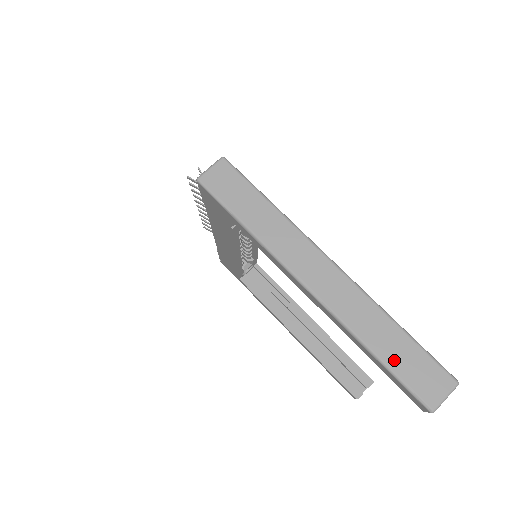
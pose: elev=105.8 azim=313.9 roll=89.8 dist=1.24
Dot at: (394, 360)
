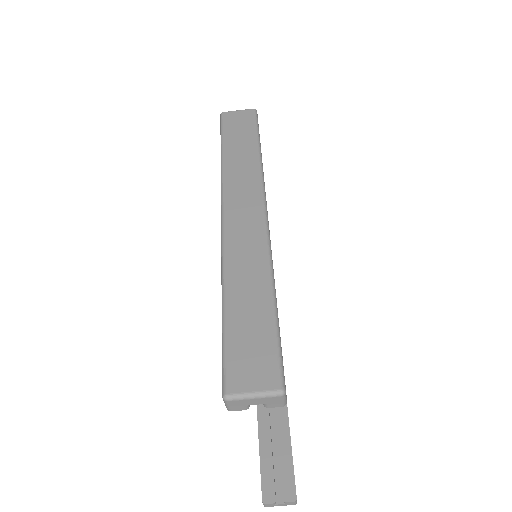
Dot at: (236, 319)
